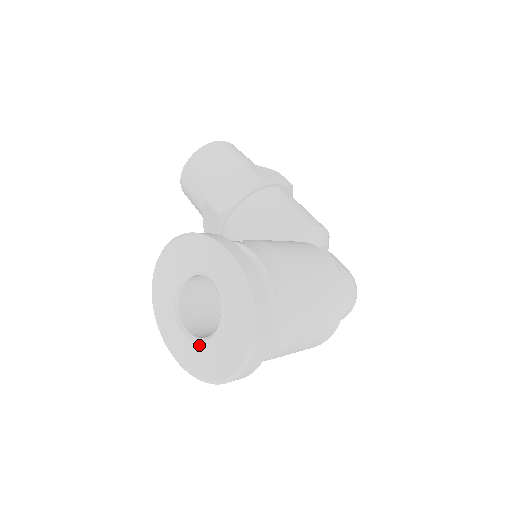
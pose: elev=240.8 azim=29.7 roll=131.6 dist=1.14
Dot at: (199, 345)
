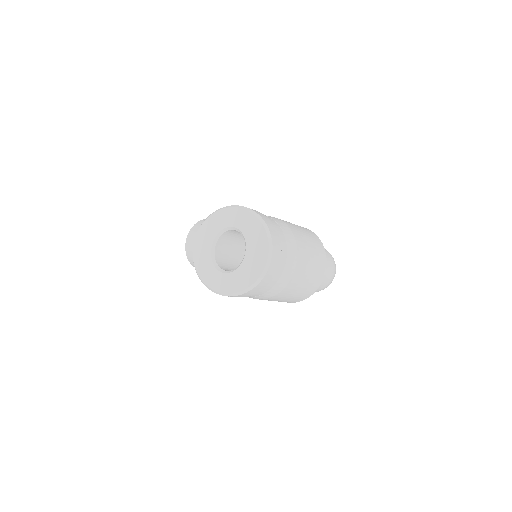
Dot at: (237, 270)
